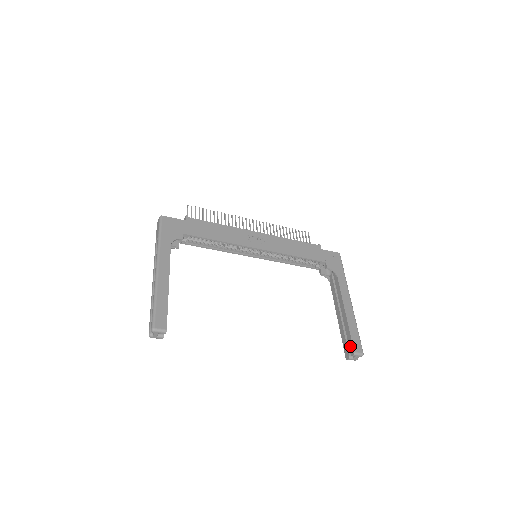
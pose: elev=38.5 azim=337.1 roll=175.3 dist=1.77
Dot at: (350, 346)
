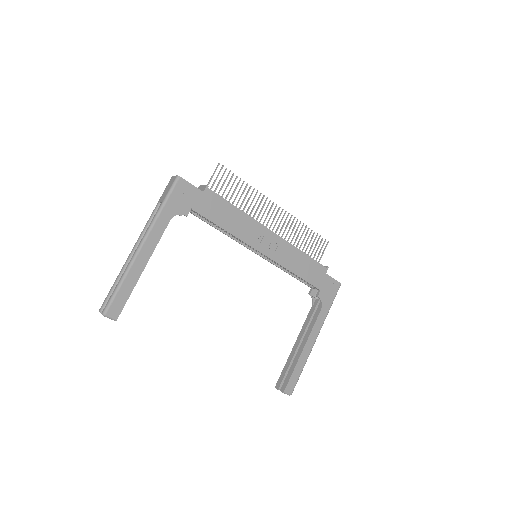
Dot at: (285, 382)
